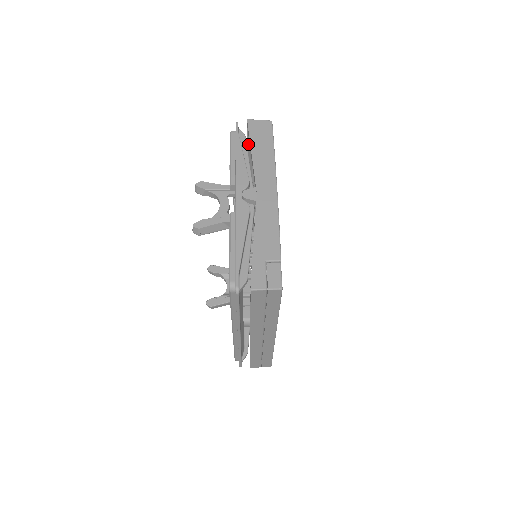
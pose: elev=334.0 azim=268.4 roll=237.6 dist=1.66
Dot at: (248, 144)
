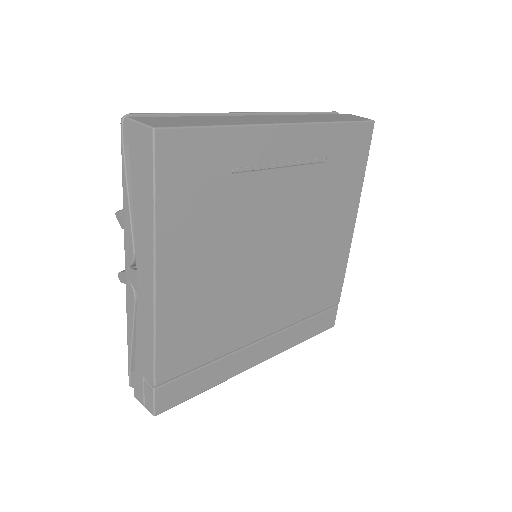
Dot at: occluded
